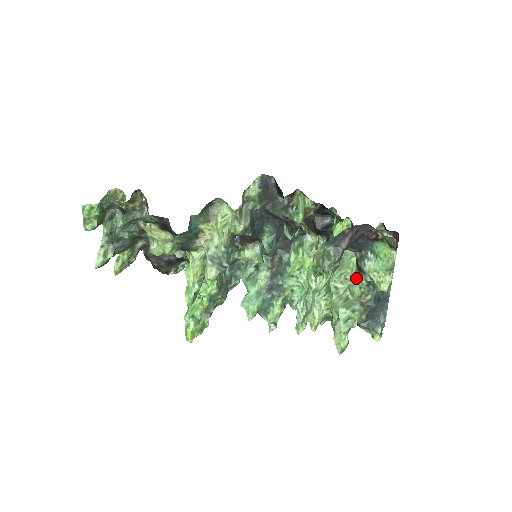
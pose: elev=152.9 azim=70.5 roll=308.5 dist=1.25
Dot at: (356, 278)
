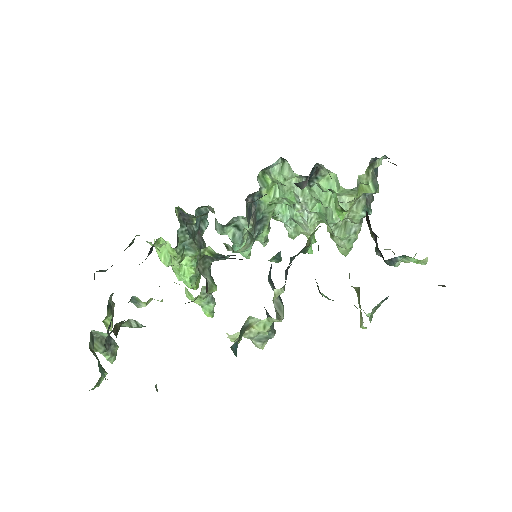
Dot at: (355, 214)
